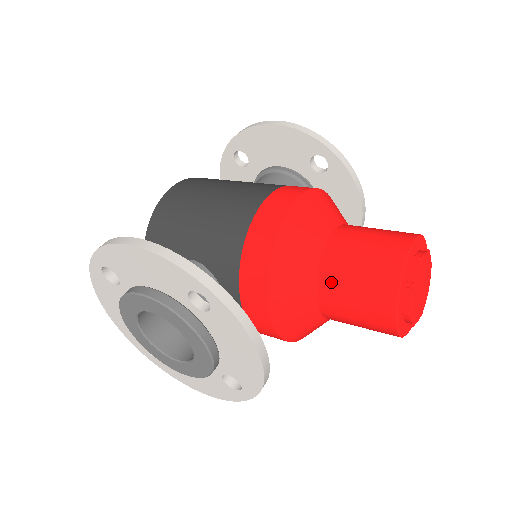
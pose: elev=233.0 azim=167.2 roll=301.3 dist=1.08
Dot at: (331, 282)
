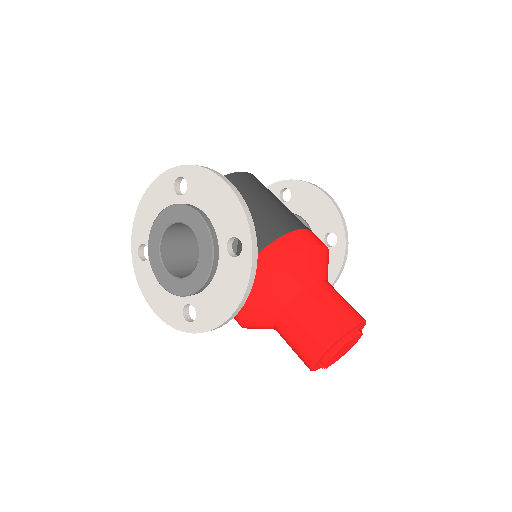
Dot at: (303, 304)
